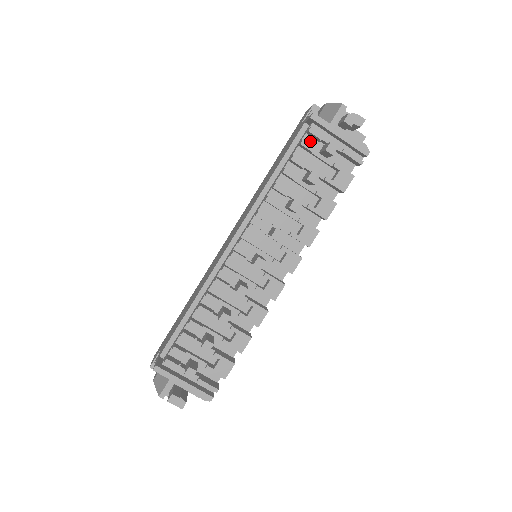
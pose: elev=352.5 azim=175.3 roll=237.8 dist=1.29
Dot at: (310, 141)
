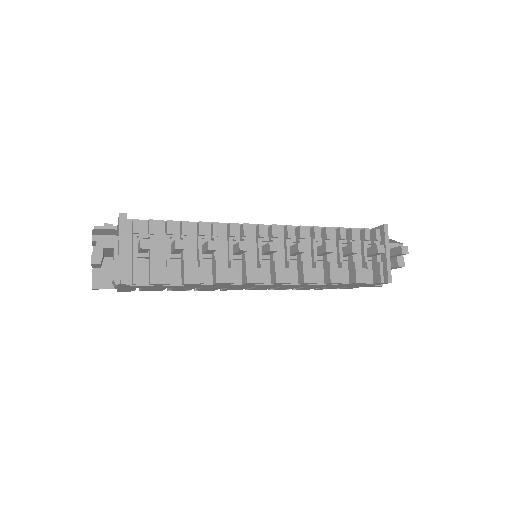
Dot at: occluded
